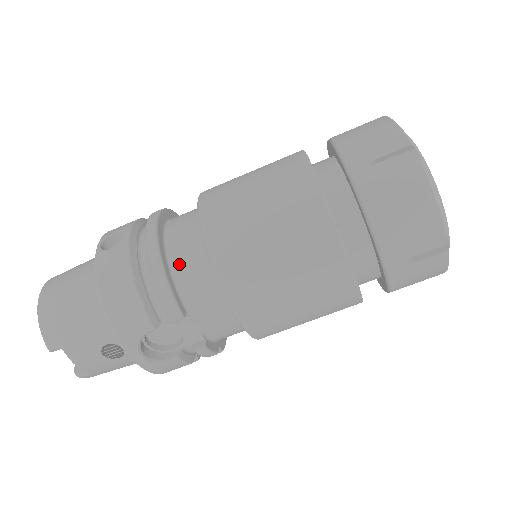
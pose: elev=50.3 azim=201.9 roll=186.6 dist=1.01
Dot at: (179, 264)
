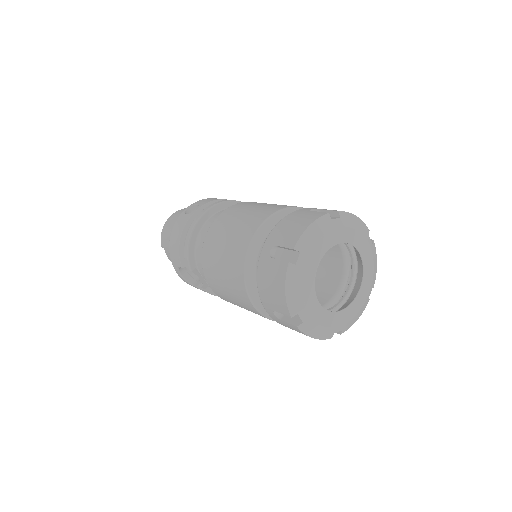
Dot at: (200, 242)
